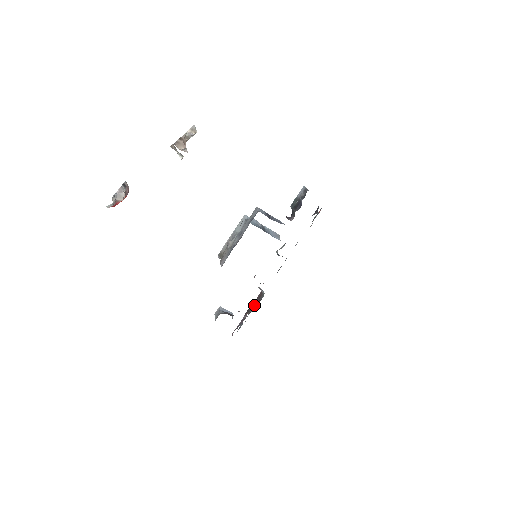
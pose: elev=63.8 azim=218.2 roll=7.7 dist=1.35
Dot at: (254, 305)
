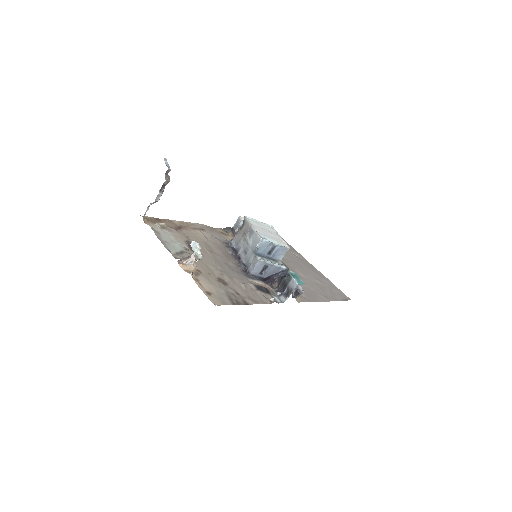
Dot at: occluded
